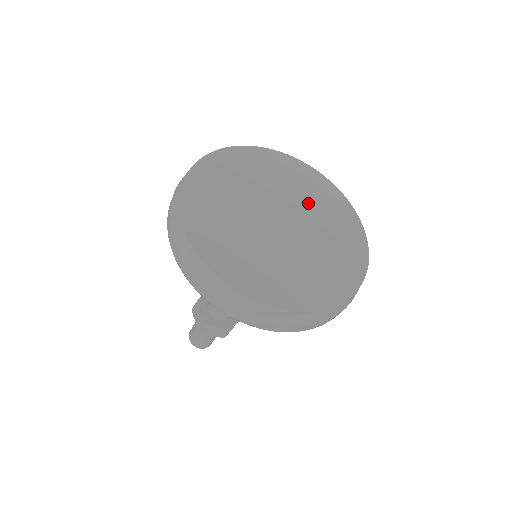
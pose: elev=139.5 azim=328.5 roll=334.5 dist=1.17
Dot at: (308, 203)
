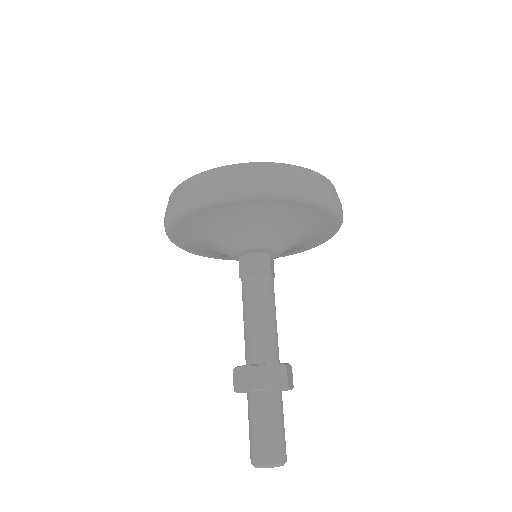
Dot at: occluded
